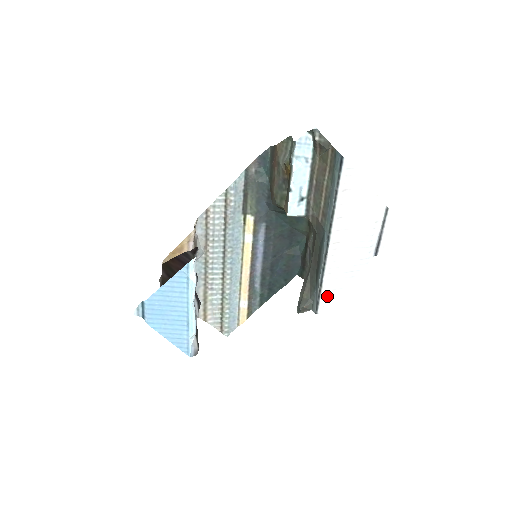
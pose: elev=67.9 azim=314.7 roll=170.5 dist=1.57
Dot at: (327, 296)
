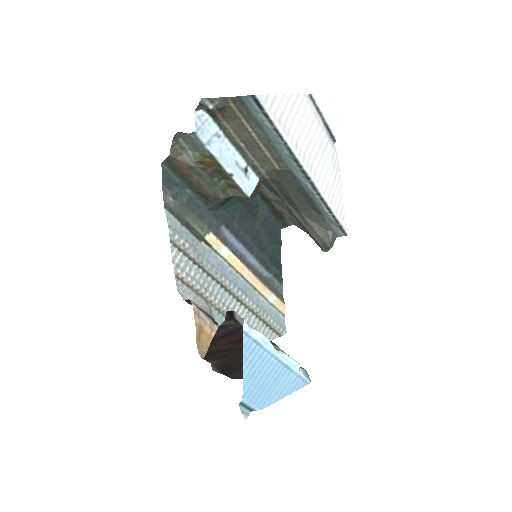
Dot at: (340, 214)
